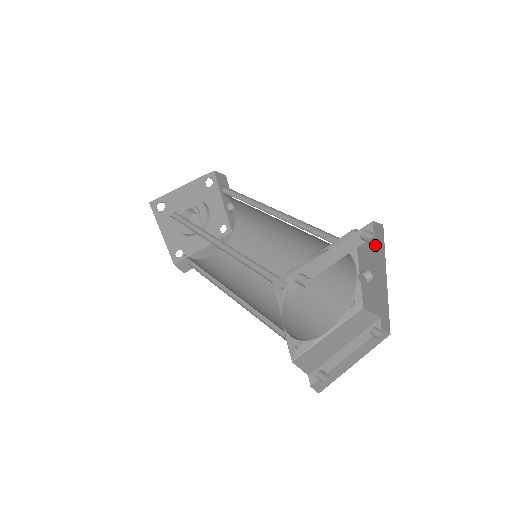
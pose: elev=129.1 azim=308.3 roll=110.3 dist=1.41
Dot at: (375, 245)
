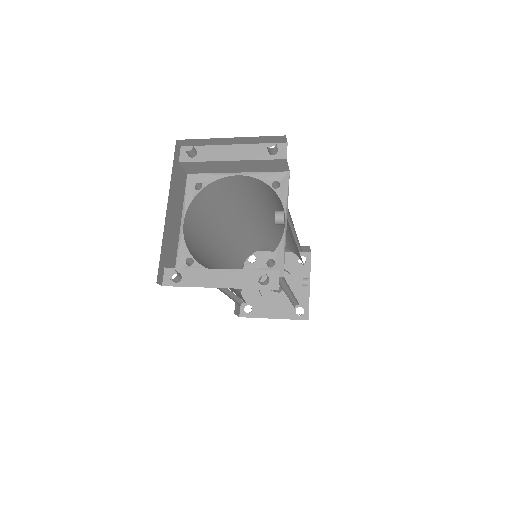
Dot at: occluded
